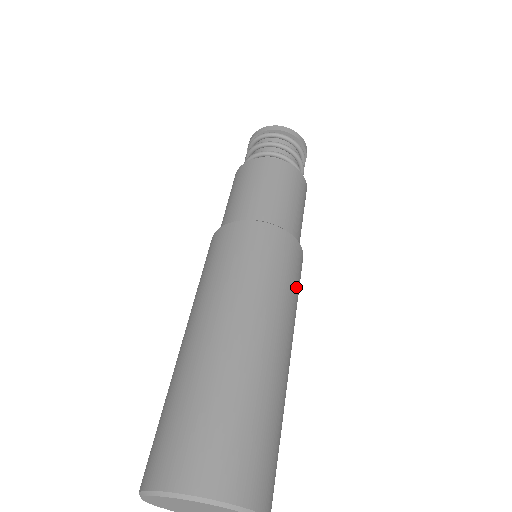
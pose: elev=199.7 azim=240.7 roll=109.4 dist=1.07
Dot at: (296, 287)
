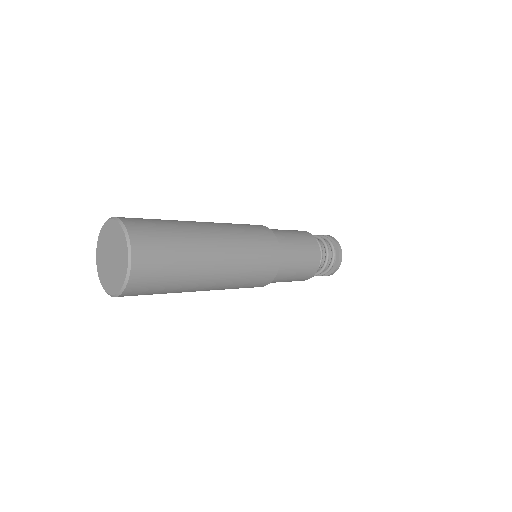
Dot at: (250, 233)
